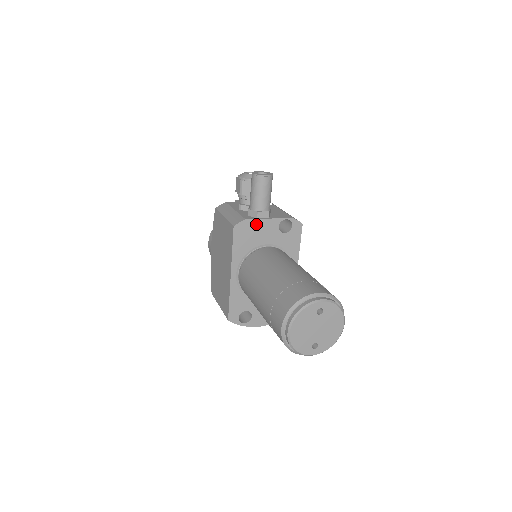
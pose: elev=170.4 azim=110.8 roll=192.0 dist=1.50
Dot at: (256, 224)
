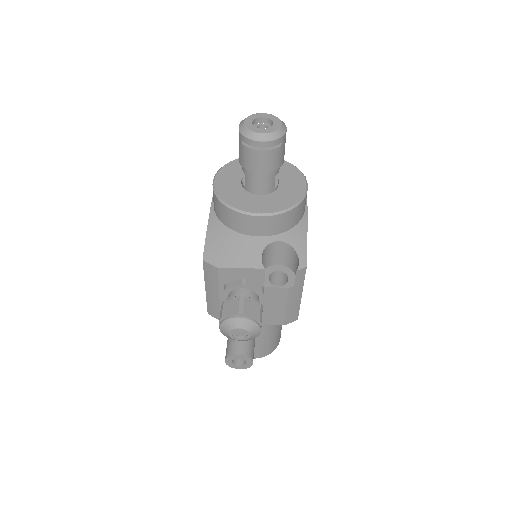
Dot at: occluded
